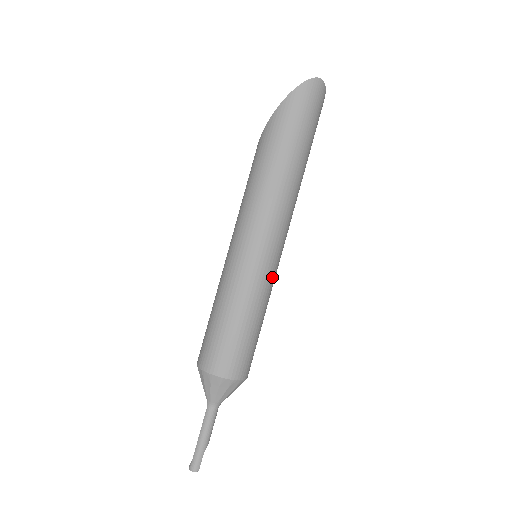
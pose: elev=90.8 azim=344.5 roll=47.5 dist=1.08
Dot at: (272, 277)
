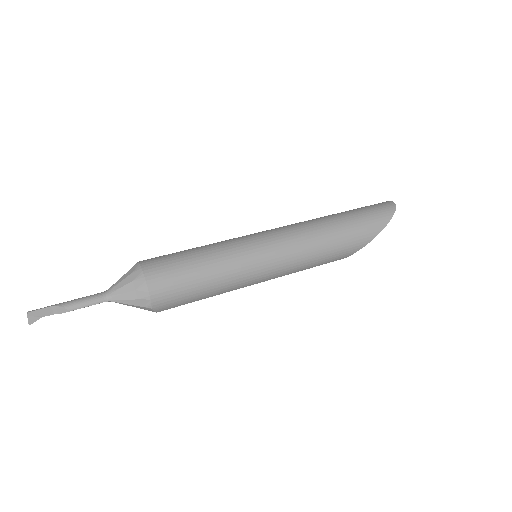
Dot at: (244, 243)
